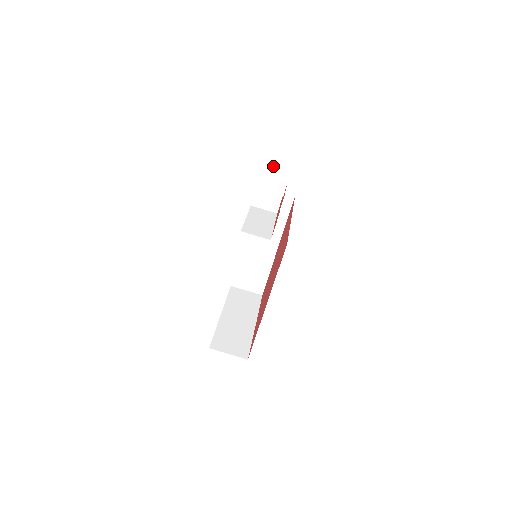
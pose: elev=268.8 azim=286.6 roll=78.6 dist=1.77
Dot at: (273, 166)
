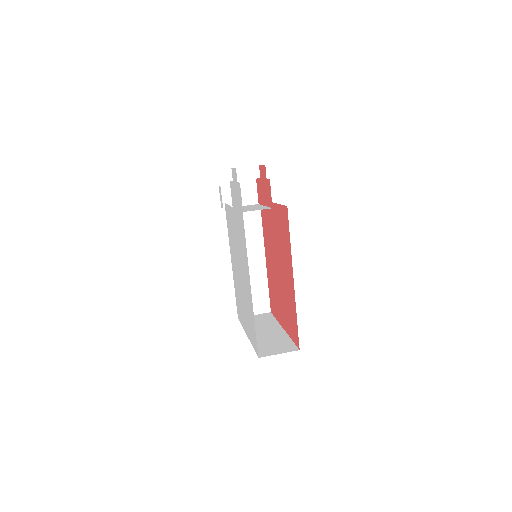
Dot at: (227, 187)
